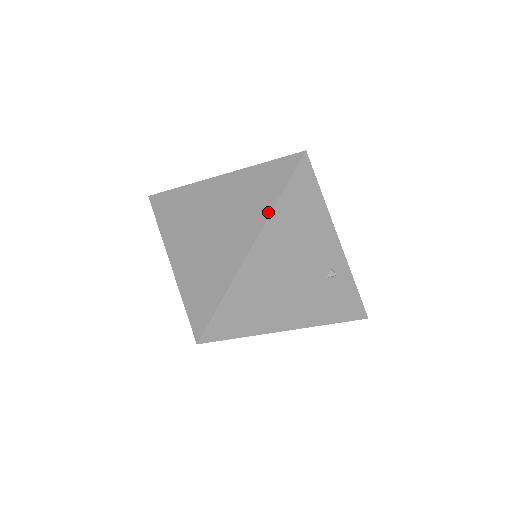
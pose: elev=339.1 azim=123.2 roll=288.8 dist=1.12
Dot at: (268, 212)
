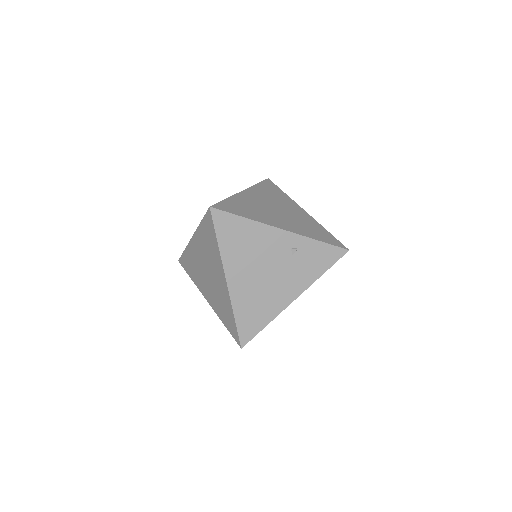
Dot at: (219, 256)
